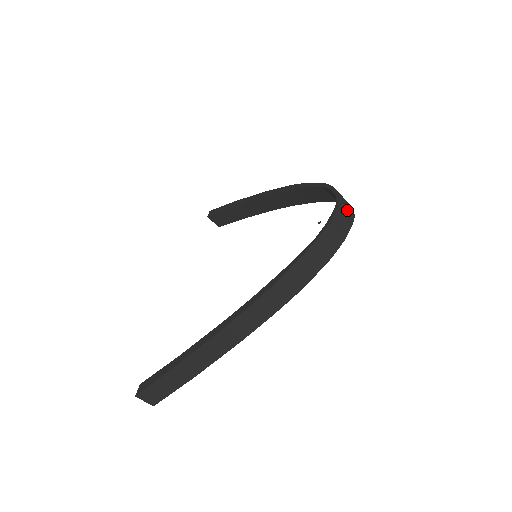
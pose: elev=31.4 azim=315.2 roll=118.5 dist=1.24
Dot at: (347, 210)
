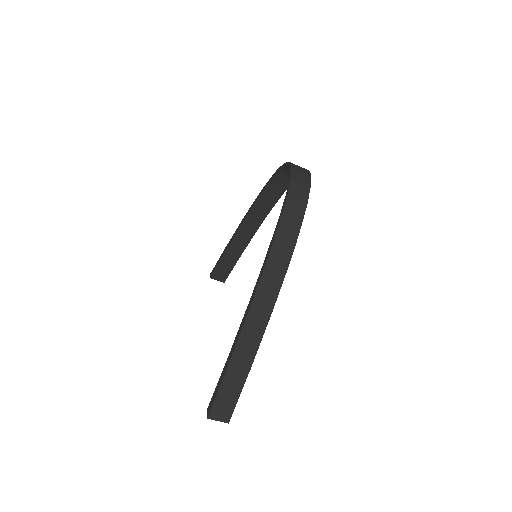
Dot at: (301, 168)
